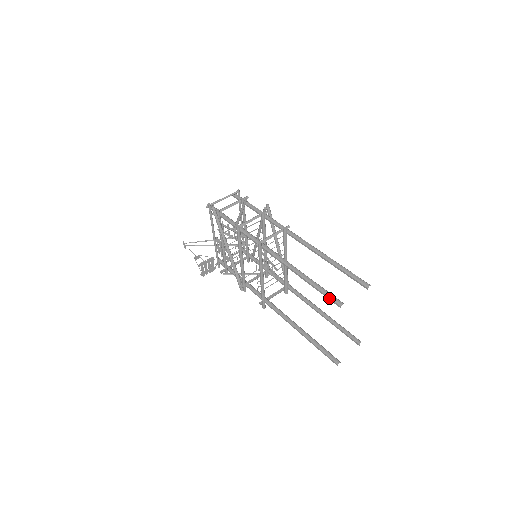
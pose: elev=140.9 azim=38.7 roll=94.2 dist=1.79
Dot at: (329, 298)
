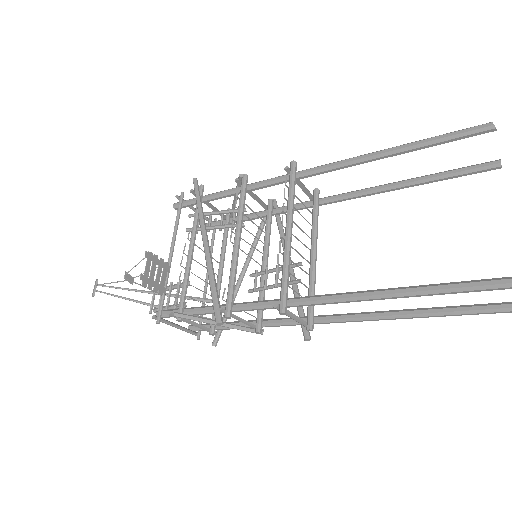
Dot at: (461, 130)
